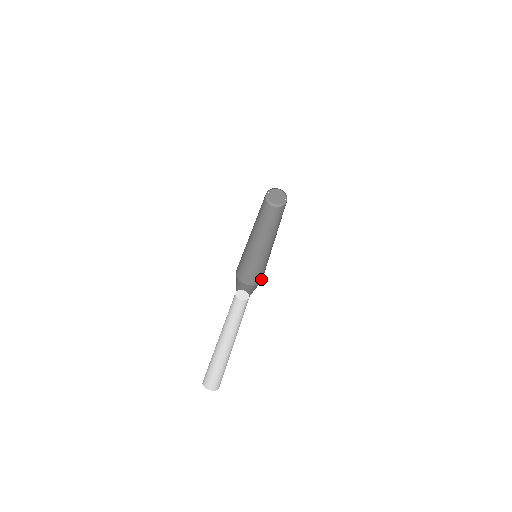
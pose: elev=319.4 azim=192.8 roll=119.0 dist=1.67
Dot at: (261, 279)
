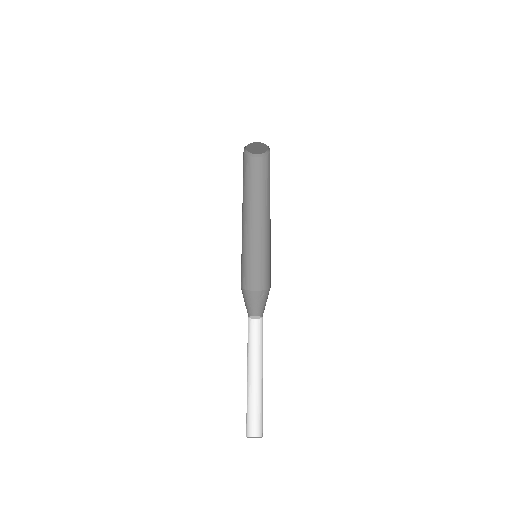
Dot at: (259, 286)
